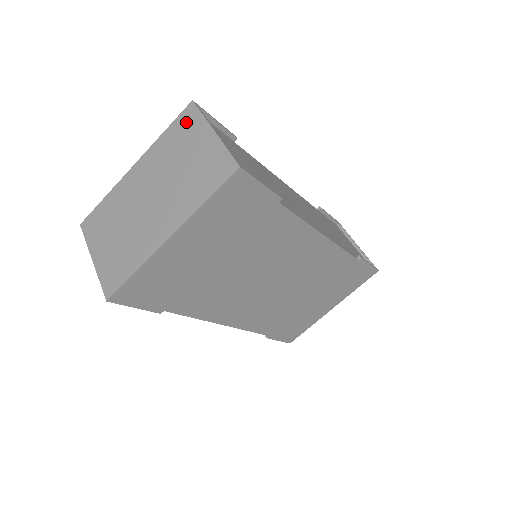
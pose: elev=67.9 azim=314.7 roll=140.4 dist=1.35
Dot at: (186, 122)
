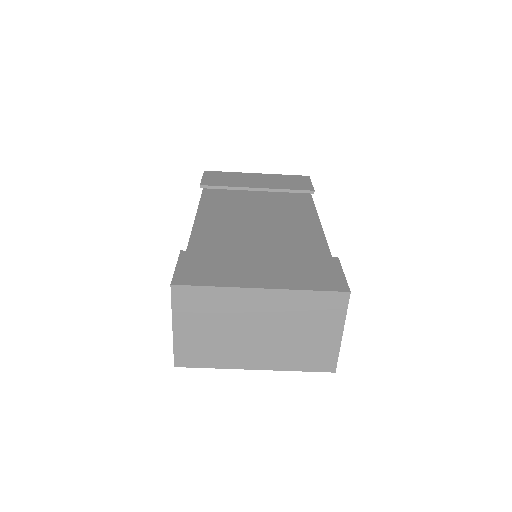
Dot at: (331, 305)
